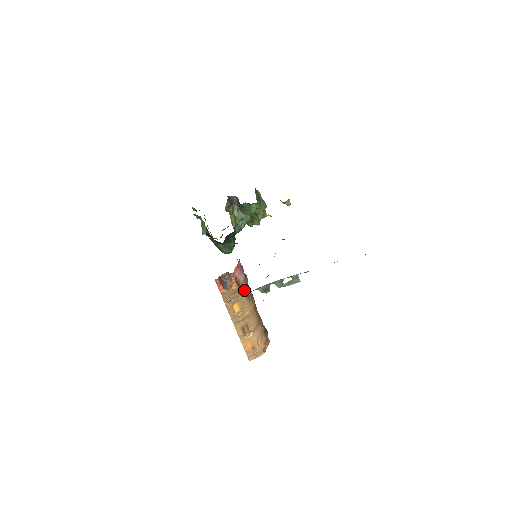
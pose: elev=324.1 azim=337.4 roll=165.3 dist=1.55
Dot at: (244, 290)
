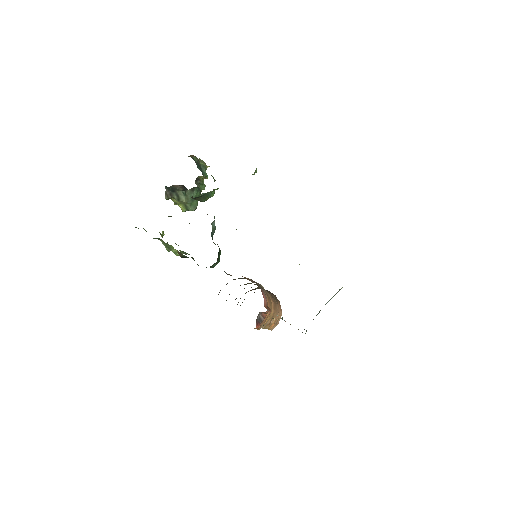
Dot at: occluded
